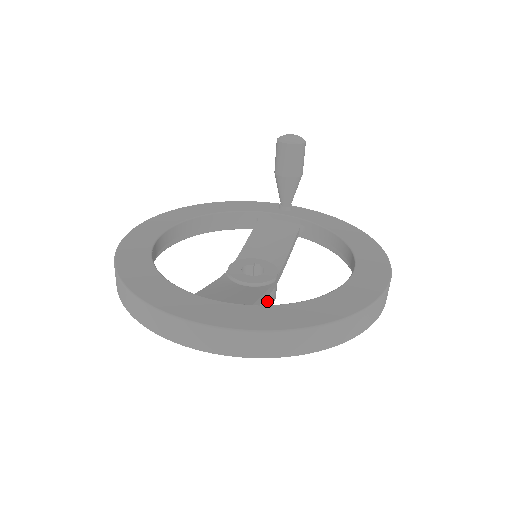
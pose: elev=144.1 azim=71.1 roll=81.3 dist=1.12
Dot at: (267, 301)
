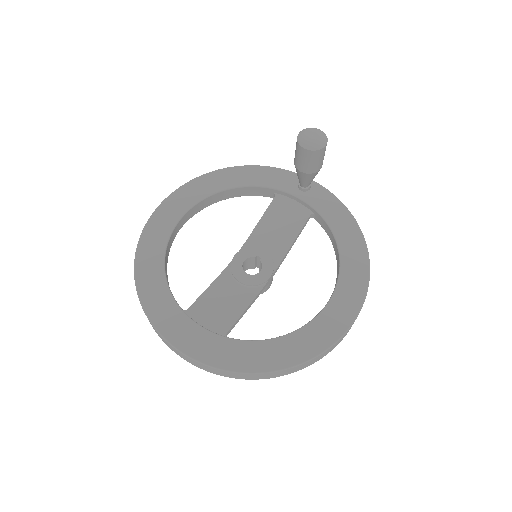
Dot at: occluded
